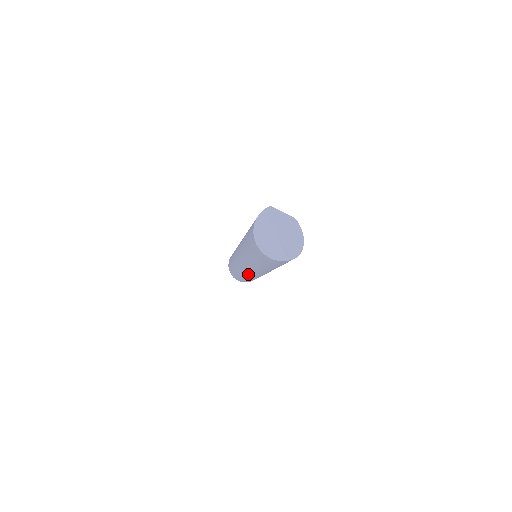
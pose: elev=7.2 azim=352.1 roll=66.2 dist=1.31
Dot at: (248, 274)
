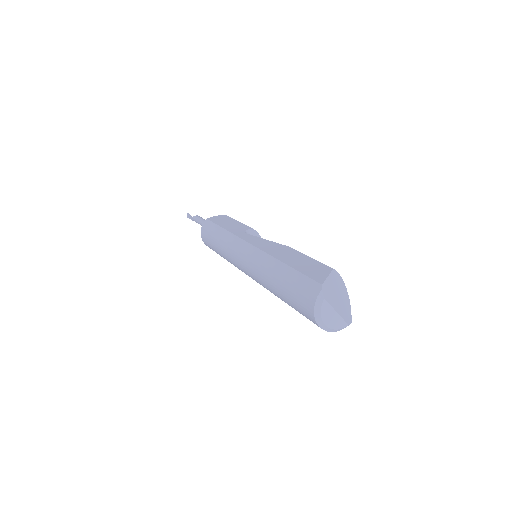
Dot at: occluded
